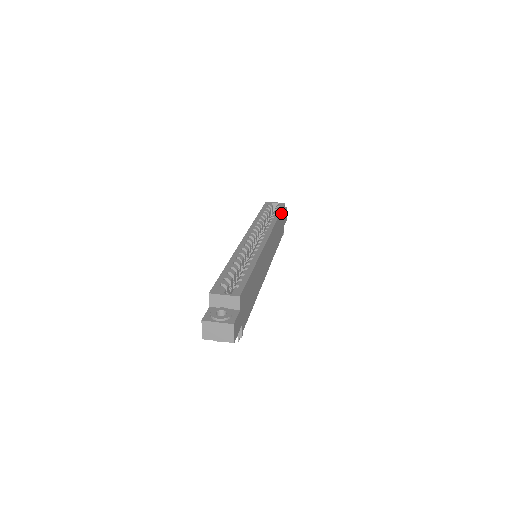
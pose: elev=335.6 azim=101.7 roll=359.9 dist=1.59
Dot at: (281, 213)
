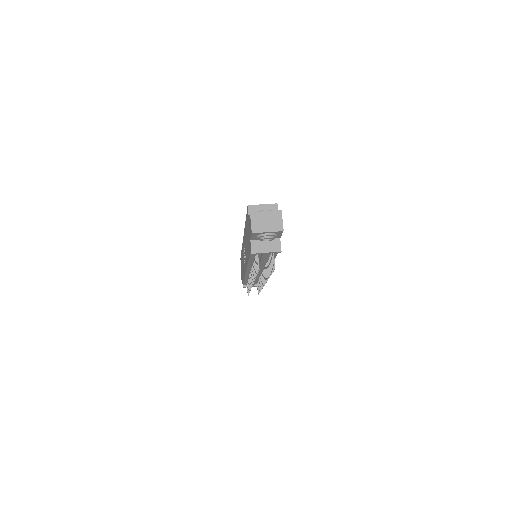
Dot at: occluded
